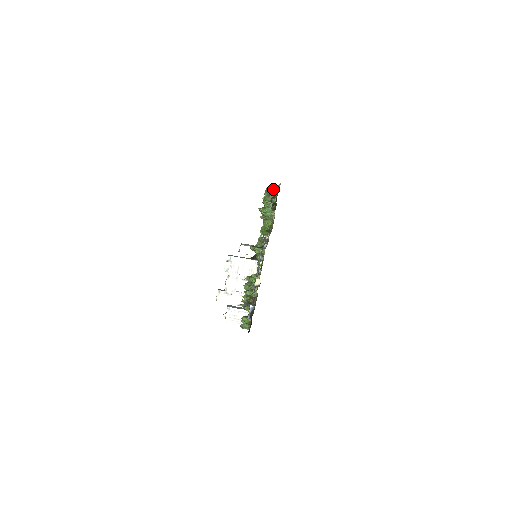
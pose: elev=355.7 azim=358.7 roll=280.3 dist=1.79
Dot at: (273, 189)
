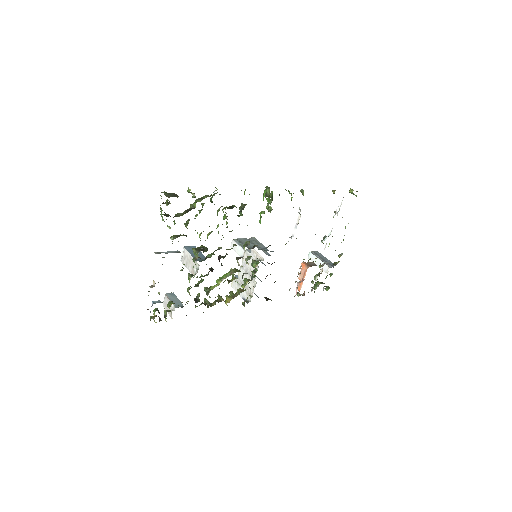
Dot at: (191, 193)
